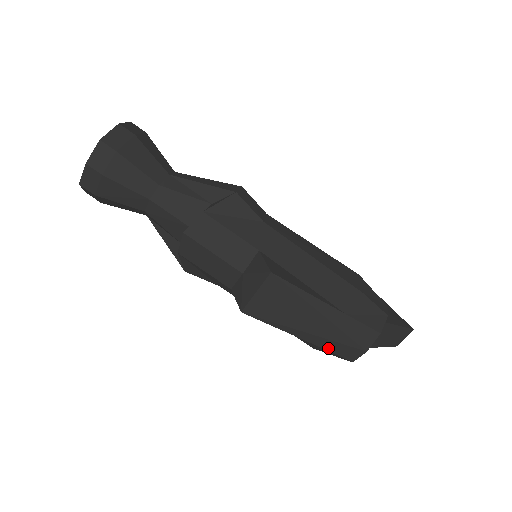
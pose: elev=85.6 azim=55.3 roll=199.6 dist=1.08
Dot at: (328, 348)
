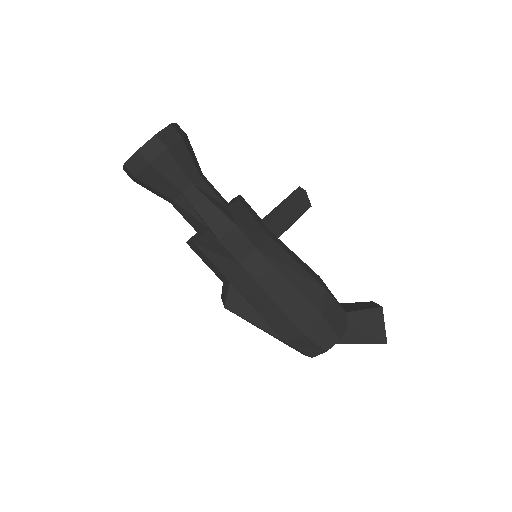
Dot at: occluded
